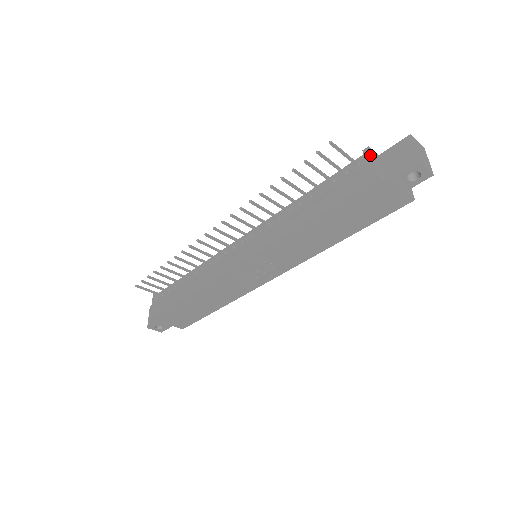
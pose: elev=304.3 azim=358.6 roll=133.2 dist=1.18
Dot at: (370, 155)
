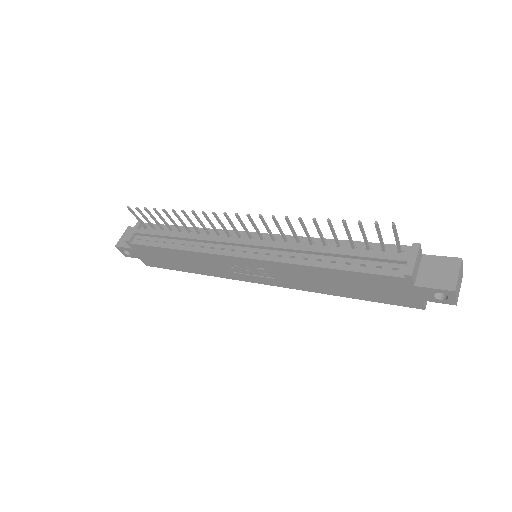
Dot at: (417, 253)
